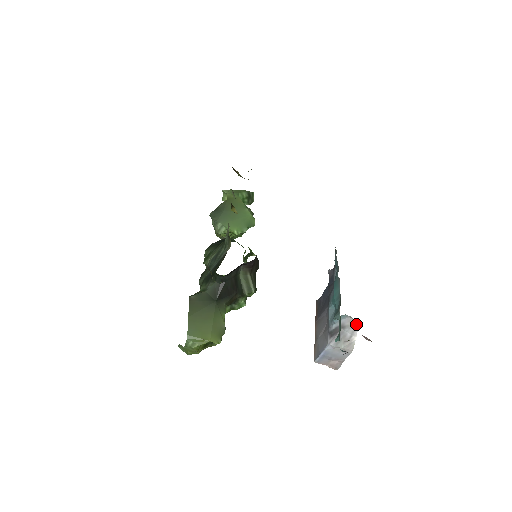
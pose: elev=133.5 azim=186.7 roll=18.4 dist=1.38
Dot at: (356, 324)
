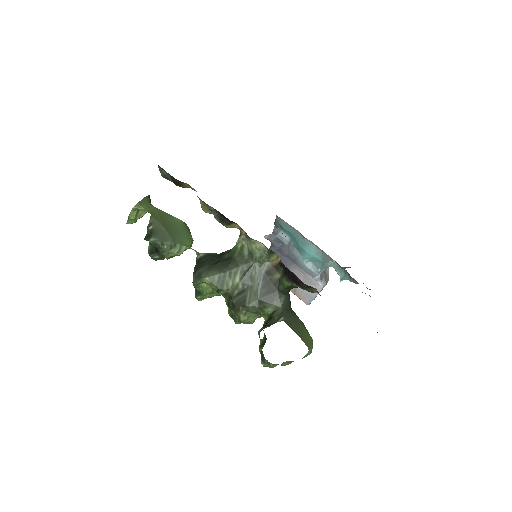
Dot at: occluded
